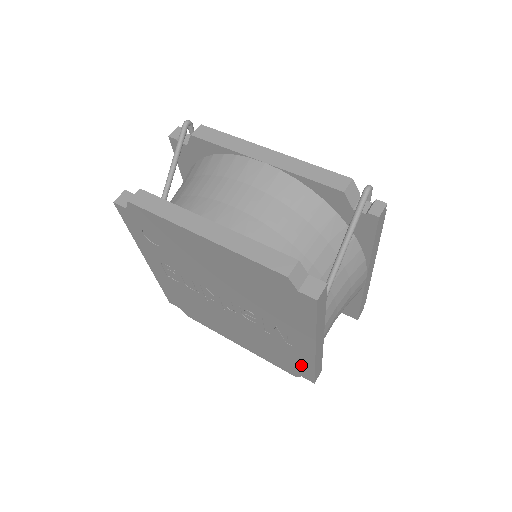
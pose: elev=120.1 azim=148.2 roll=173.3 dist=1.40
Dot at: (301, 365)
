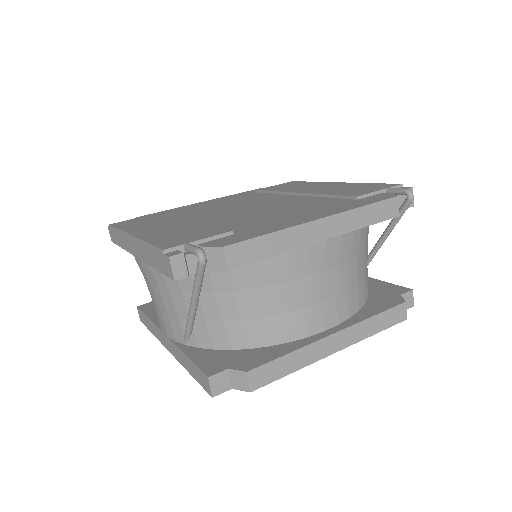
Dot at: occluded
